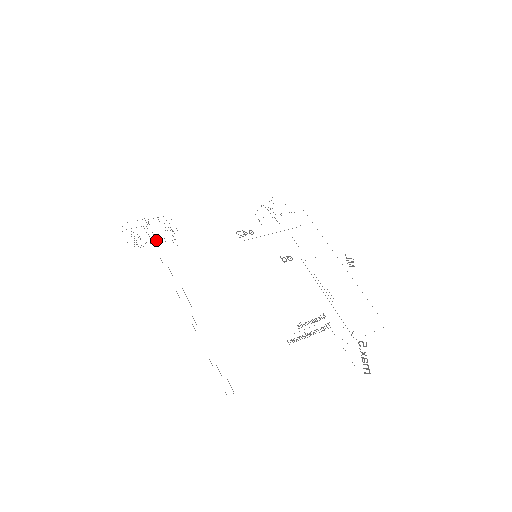
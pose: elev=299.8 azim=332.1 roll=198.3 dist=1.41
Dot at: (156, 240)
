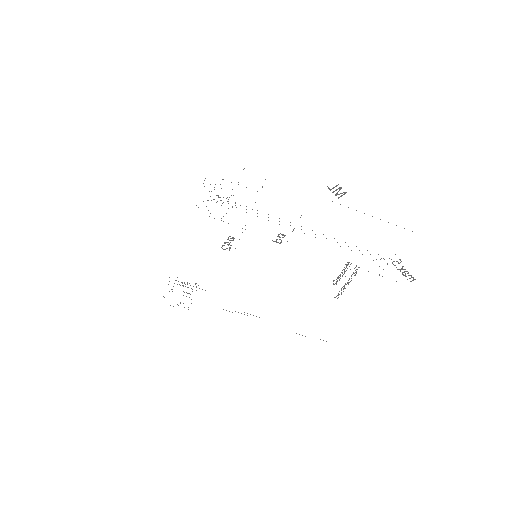
Dot at: occluded
